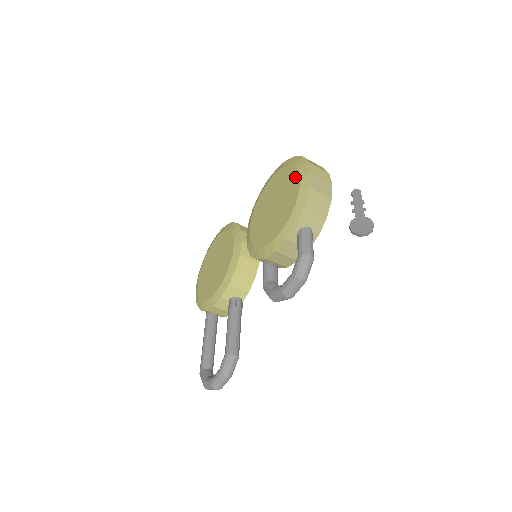
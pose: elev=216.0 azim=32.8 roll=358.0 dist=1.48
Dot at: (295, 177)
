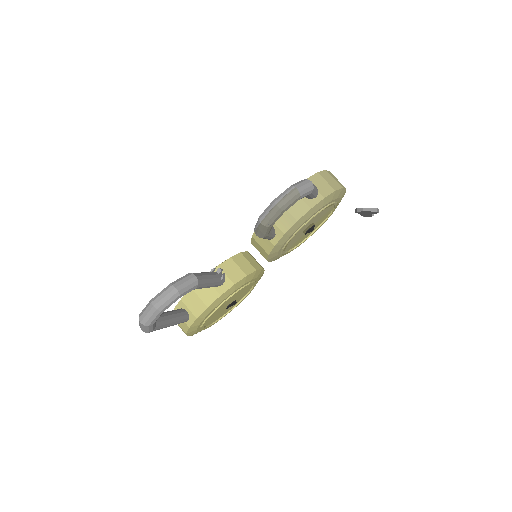
Dot at: occluded
